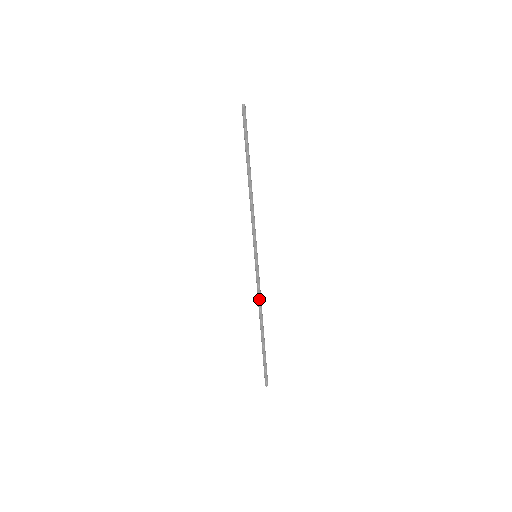
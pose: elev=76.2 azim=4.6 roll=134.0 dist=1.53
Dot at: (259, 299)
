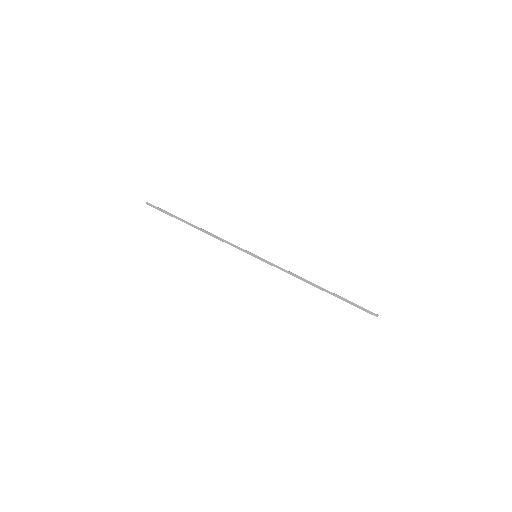
Dot at: (293, 274)
